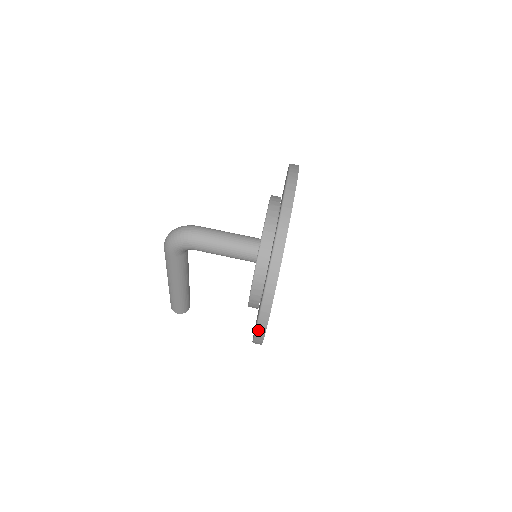
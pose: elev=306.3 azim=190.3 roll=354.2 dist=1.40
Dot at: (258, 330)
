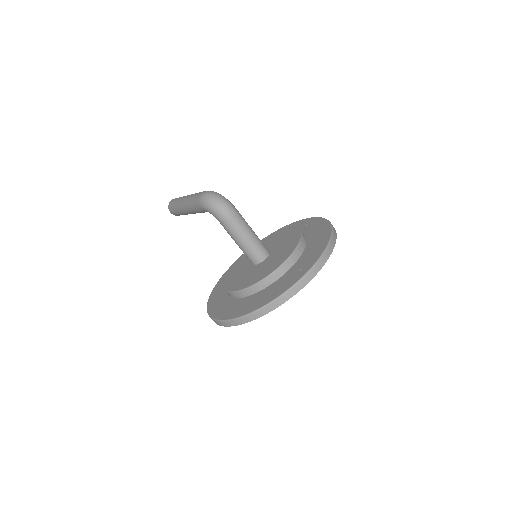
Dot at: (217, 321)
